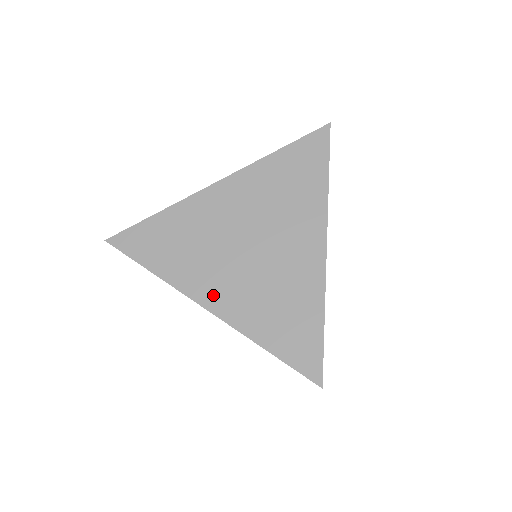
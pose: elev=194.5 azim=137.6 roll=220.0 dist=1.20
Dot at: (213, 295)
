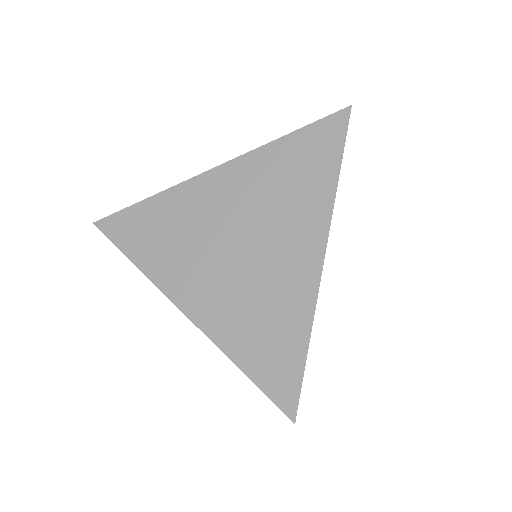
Dot at: (191, 296)
